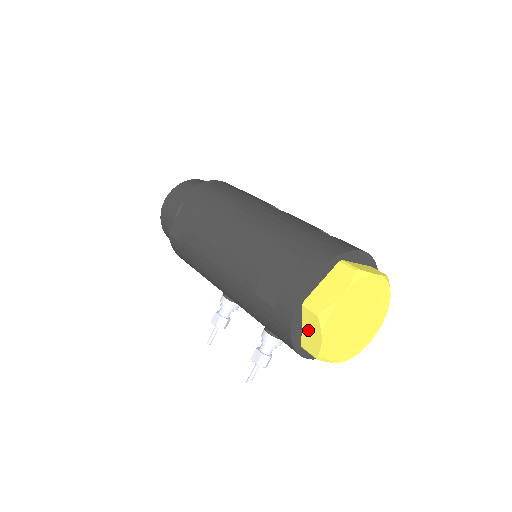
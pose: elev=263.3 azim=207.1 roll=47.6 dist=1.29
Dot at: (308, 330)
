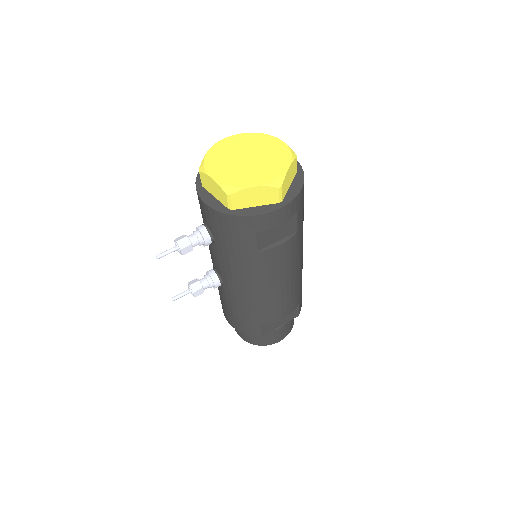
Dot at: occluded
